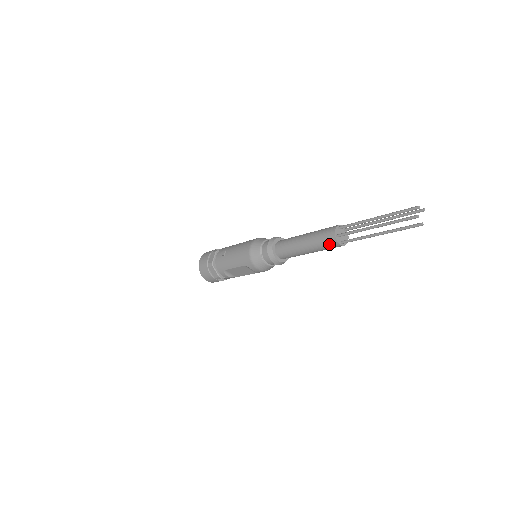
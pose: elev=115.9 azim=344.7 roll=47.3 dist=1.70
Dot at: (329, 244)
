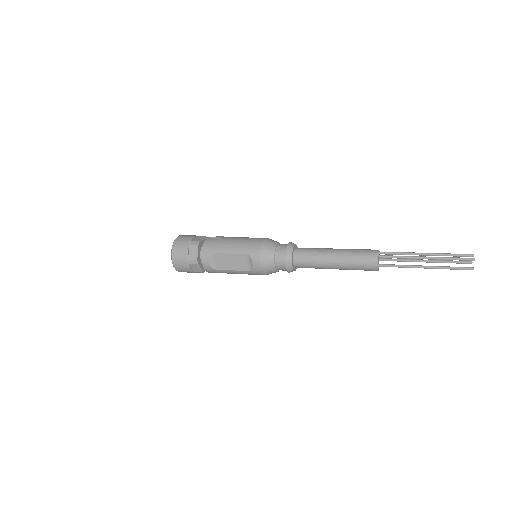
Dot at: (367, 261)
